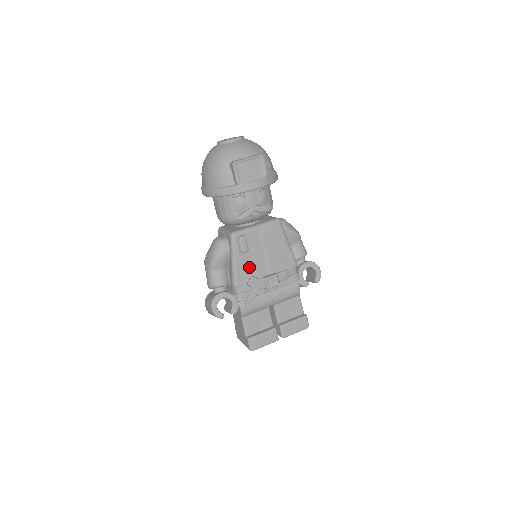
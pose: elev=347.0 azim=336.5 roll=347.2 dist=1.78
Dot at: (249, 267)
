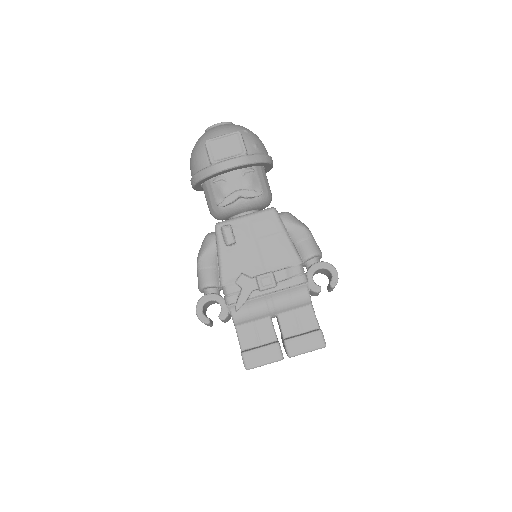
Dot at: (238, 263)
